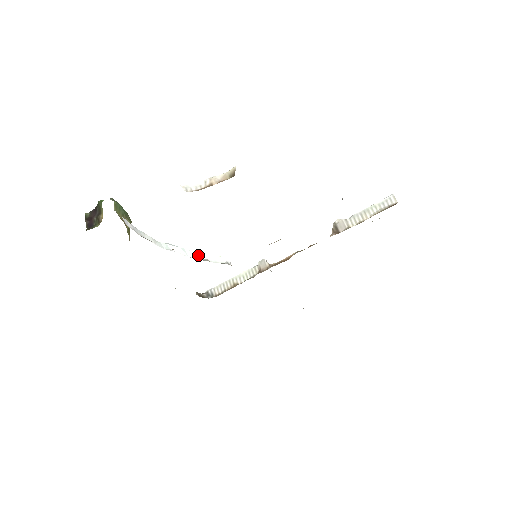
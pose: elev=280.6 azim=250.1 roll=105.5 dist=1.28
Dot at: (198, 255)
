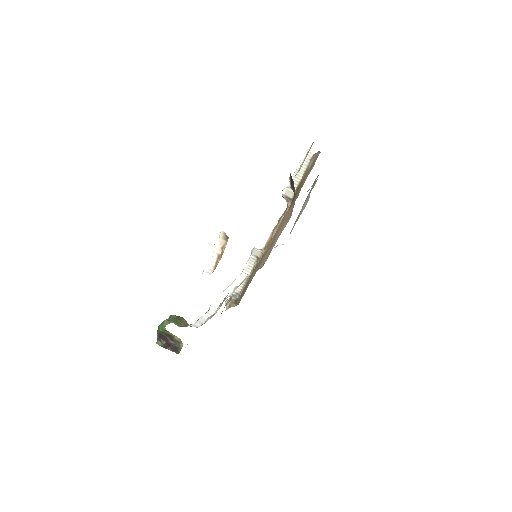
Dot at: (228, 290)
